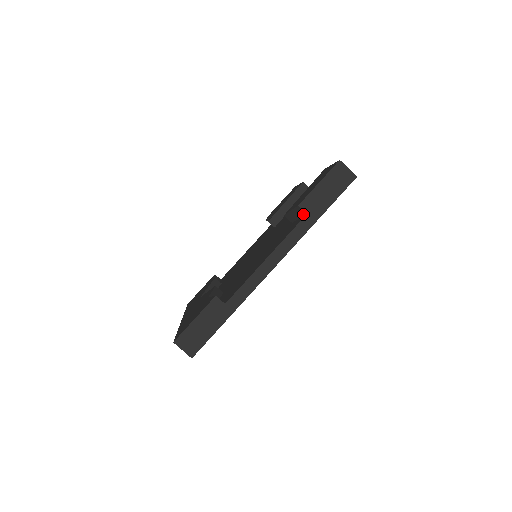
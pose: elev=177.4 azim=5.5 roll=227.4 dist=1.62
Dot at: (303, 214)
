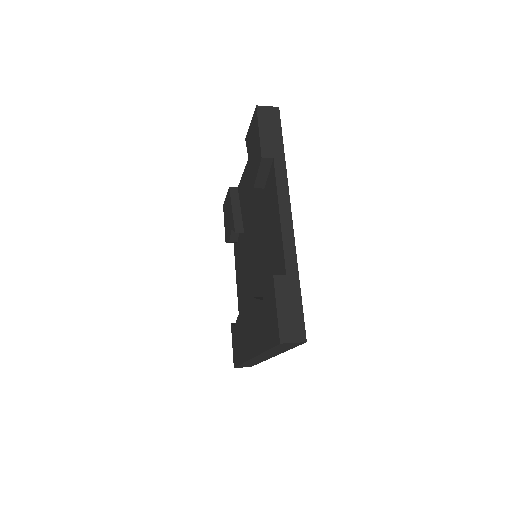
Dot at: (270, 164)
